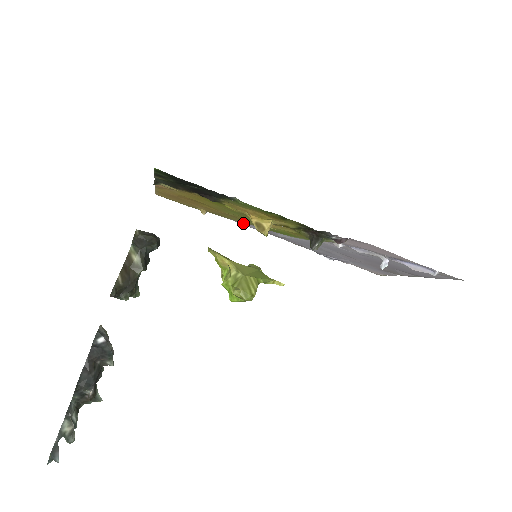
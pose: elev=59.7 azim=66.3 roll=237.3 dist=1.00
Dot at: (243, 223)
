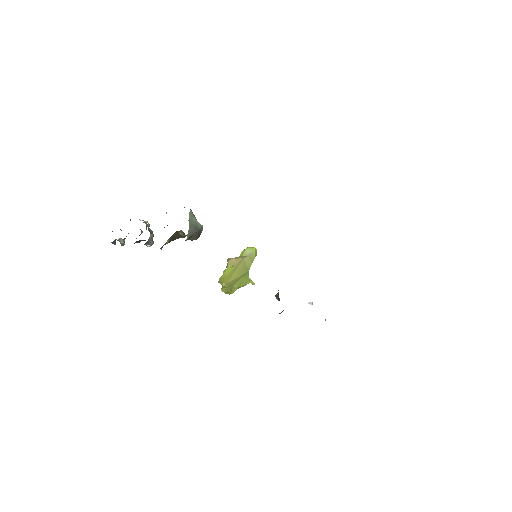
Dot at: occluded
